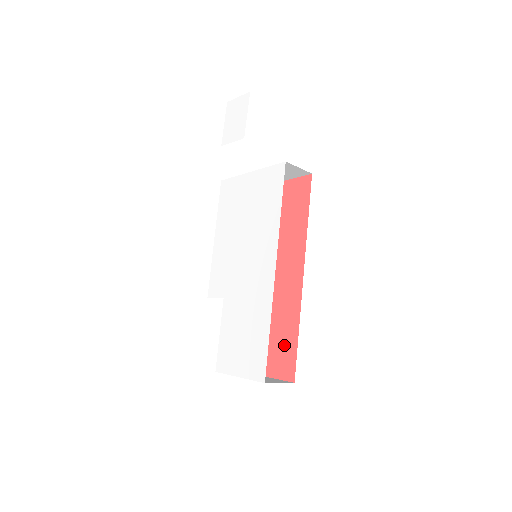
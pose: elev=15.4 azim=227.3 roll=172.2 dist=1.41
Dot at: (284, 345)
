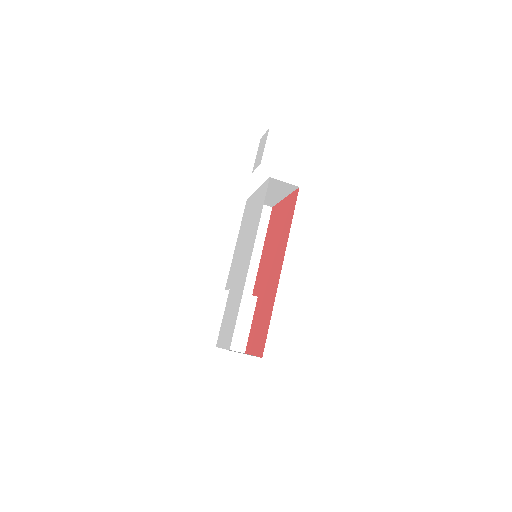
Dot at: (264, 328)
